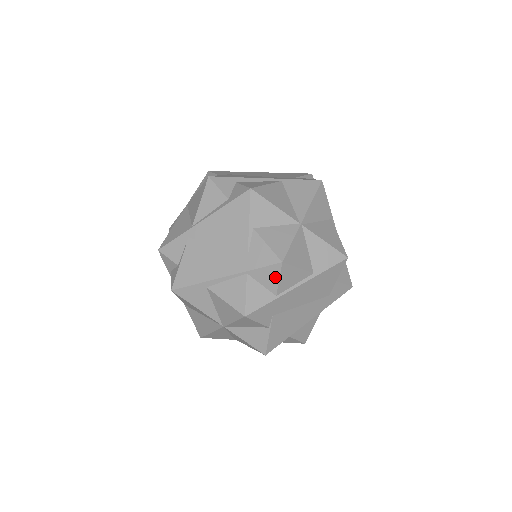
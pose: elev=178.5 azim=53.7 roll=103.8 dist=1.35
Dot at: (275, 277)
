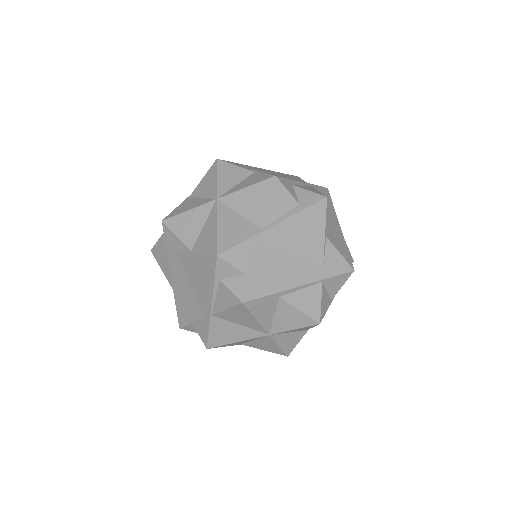
Dot at: (341, 284)
